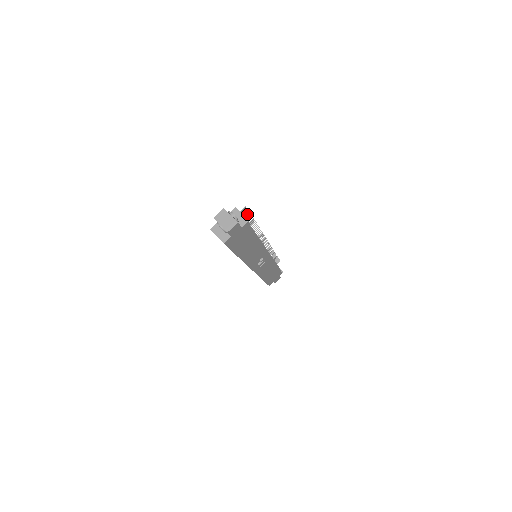
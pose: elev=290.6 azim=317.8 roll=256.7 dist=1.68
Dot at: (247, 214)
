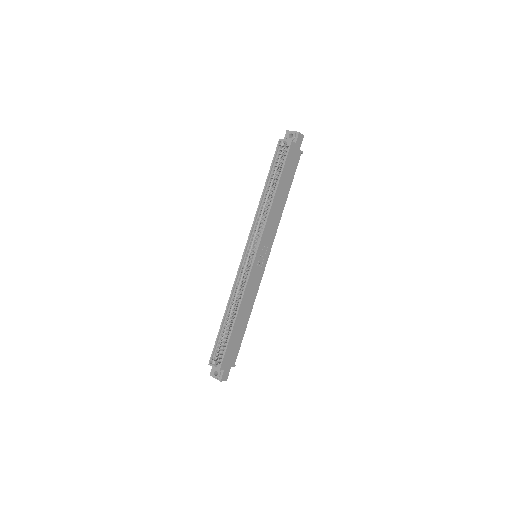
Dot at: occluded
